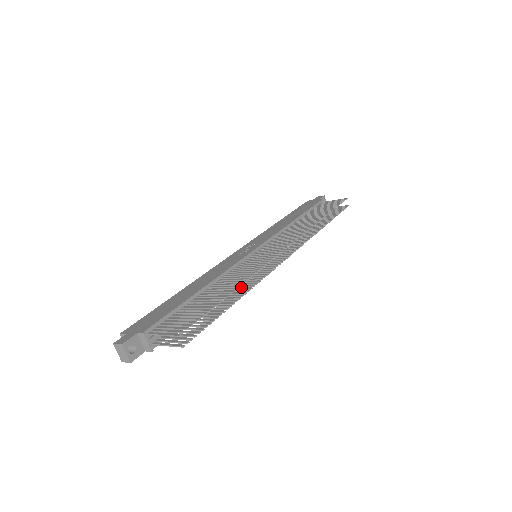
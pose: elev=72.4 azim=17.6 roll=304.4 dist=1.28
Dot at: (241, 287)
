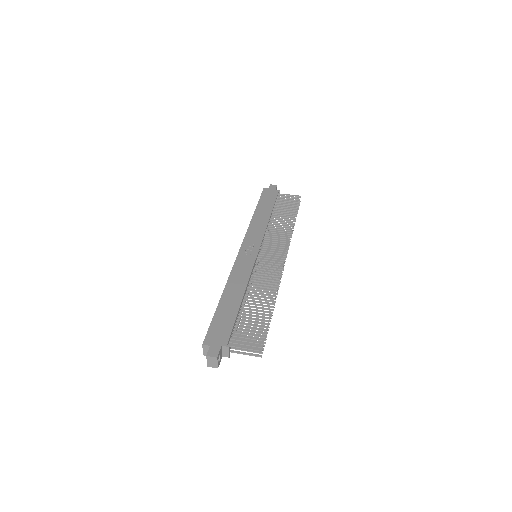
Dot at: occluded
